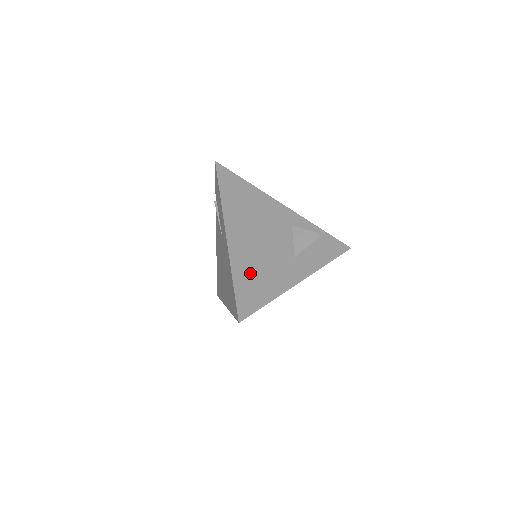
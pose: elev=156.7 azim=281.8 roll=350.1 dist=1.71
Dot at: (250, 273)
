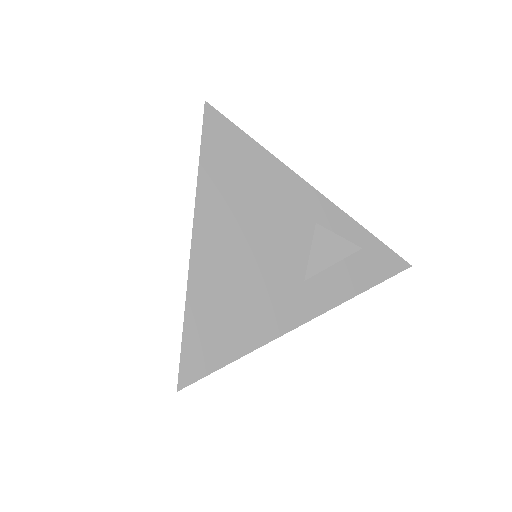
Dot at: (217, 308)
